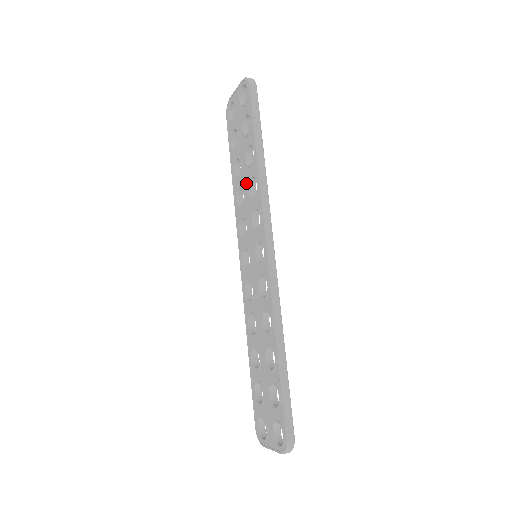
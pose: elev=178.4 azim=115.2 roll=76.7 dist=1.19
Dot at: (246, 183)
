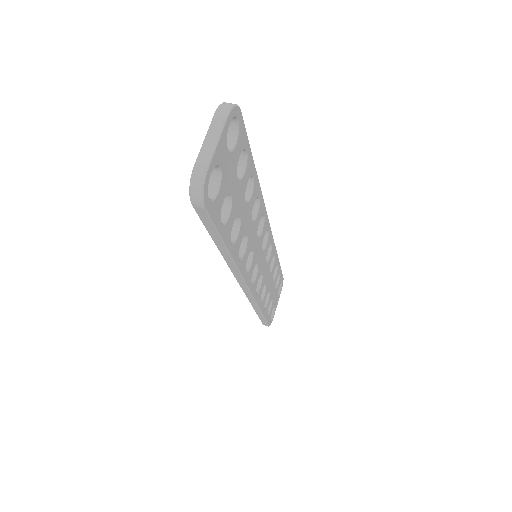
Dot at: occluded
